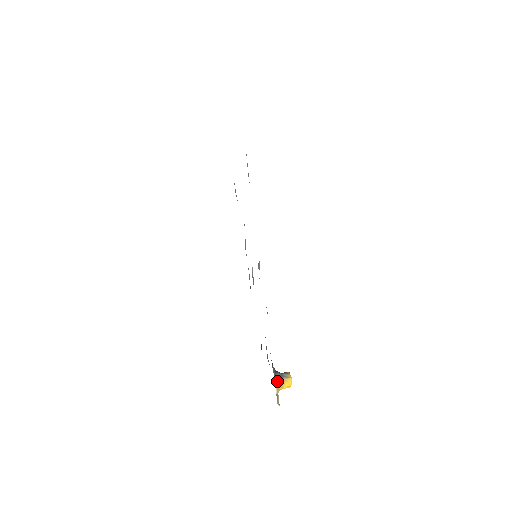
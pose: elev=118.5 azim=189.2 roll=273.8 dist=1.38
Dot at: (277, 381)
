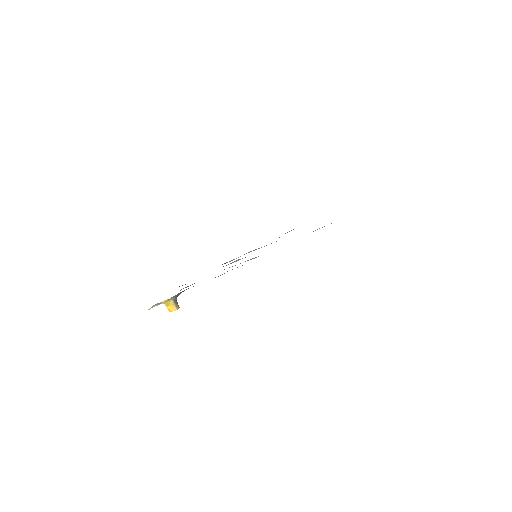
Dot at: (171, 299)
